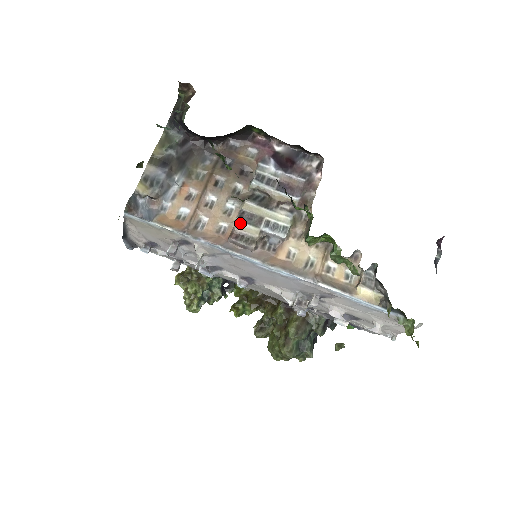
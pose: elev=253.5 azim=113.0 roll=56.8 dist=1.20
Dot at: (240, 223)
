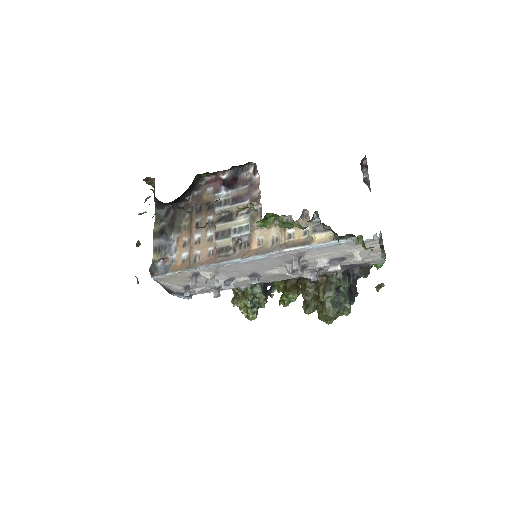
Dot at: (218, 241)
